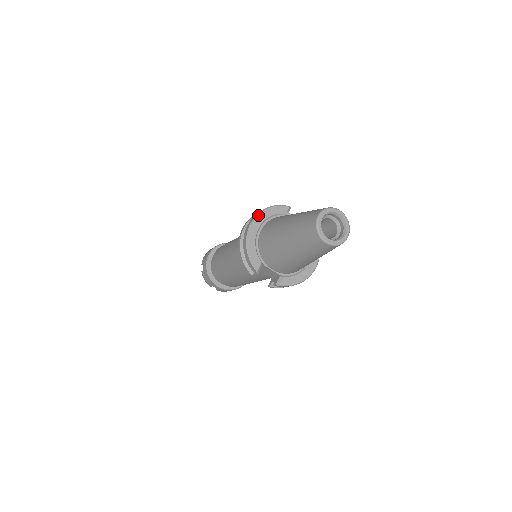
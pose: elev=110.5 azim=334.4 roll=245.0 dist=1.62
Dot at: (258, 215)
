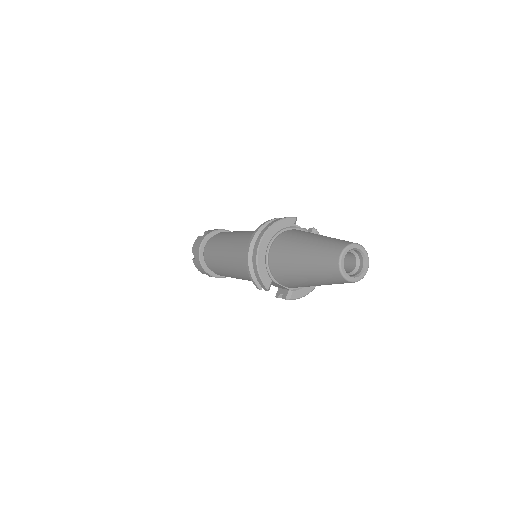
Dot at: (267, 232)
